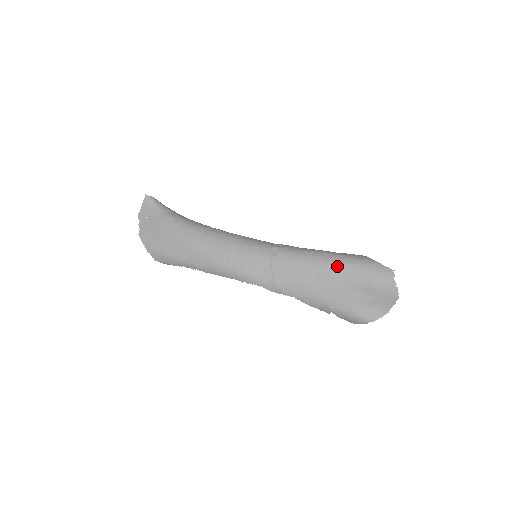
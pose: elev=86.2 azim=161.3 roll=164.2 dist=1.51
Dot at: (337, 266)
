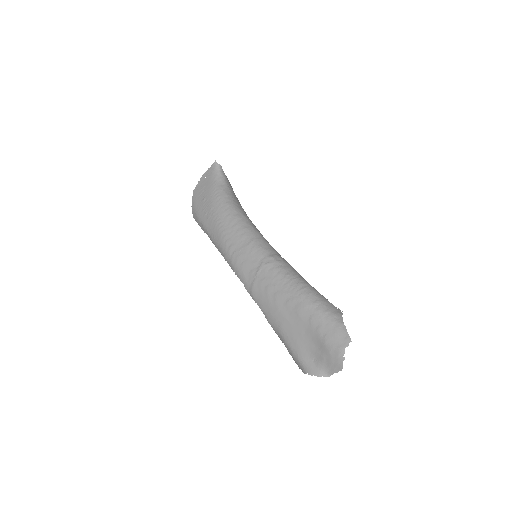
Dot at: (305, 304)
